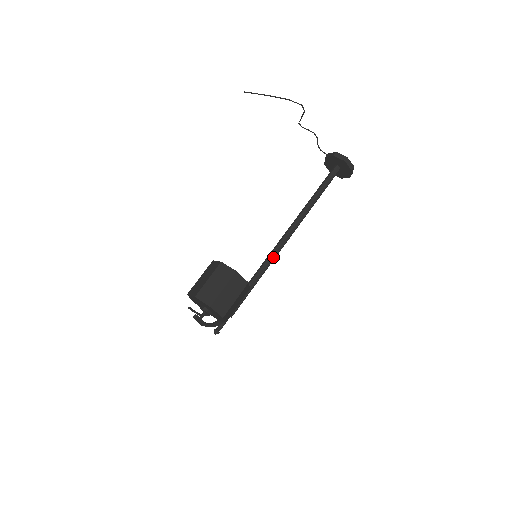
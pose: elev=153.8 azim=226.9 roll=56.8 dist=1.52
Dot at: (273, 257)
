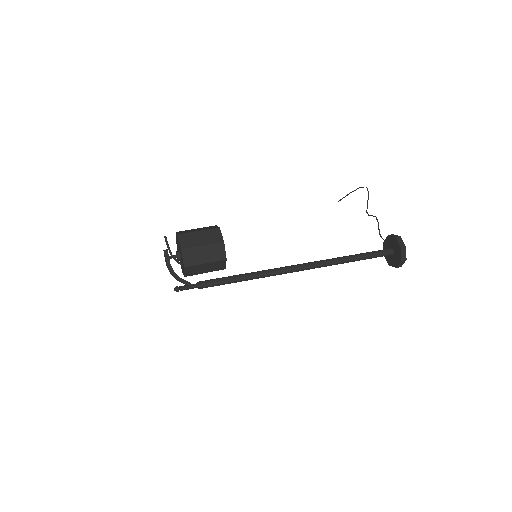
Dot at: (274, 270)
